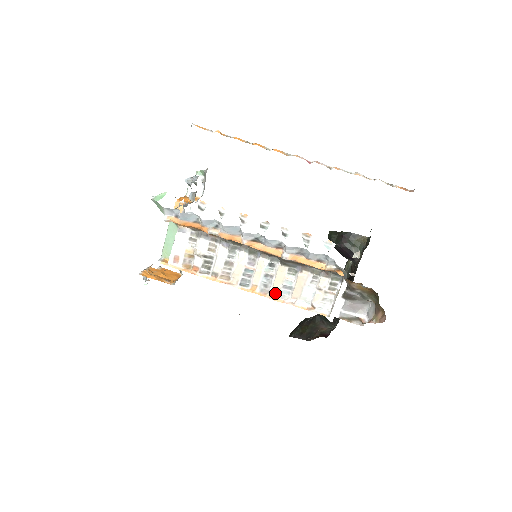
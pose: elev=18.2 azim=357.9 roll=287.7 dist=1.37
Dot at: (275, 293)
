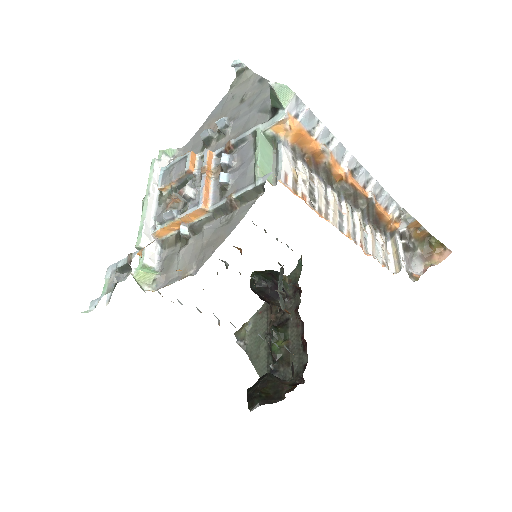
Dot at: (361, 245)
